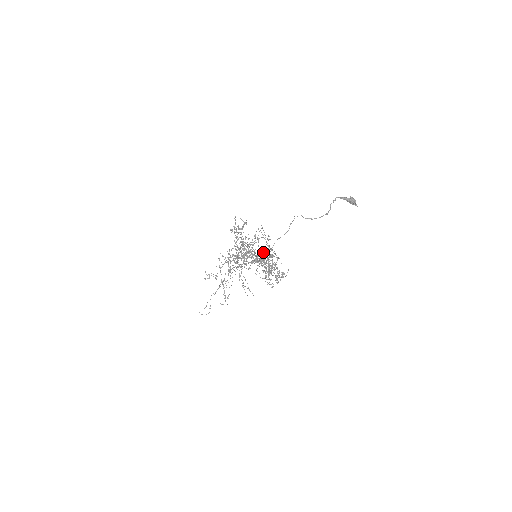
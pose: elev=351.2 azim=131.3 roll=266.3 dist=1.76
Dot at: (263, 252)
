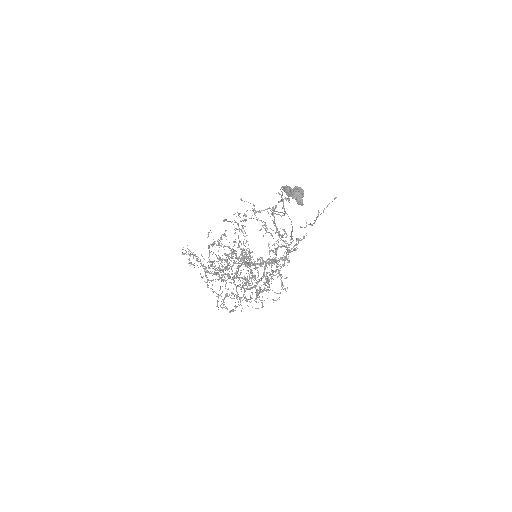
Dot at: (237, 258)
